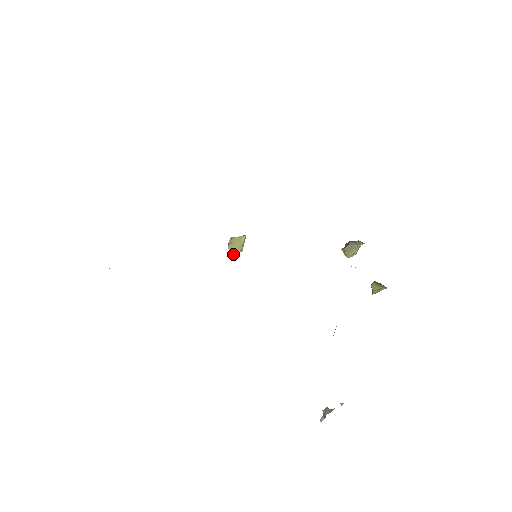
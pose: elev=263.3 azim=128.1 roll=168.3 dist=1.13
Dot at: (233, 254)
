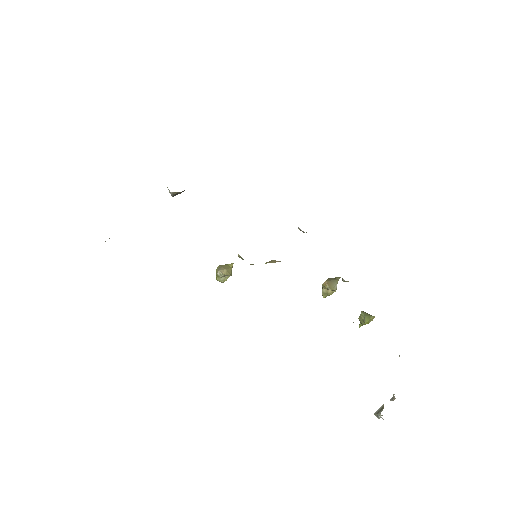
Dot at: (225, 273)
